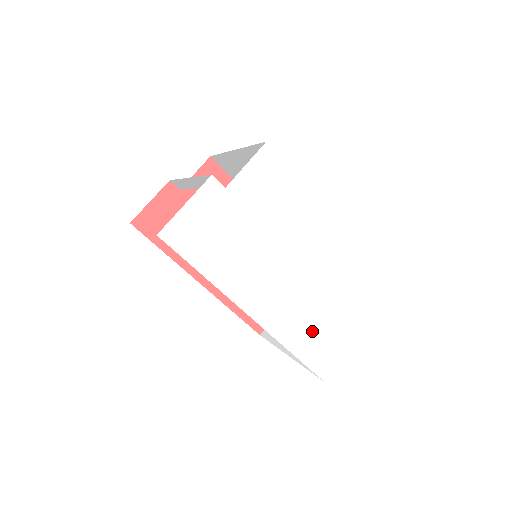
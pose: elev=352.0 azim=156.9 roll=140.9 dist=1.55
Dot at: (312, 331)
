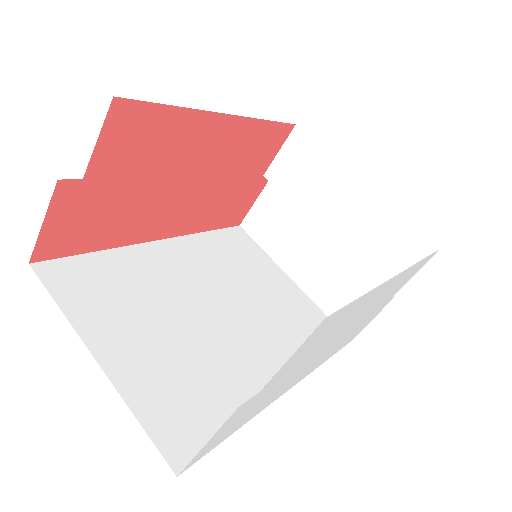
Dot at: (348, 338)
